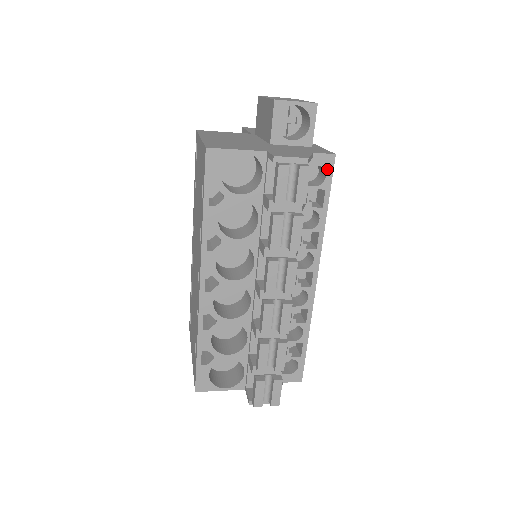
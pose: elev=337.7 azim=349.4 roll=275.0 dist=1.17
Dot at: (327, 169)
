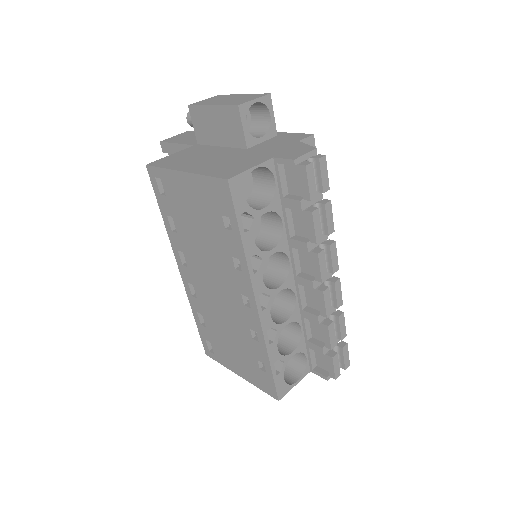
Dot at: occluded
